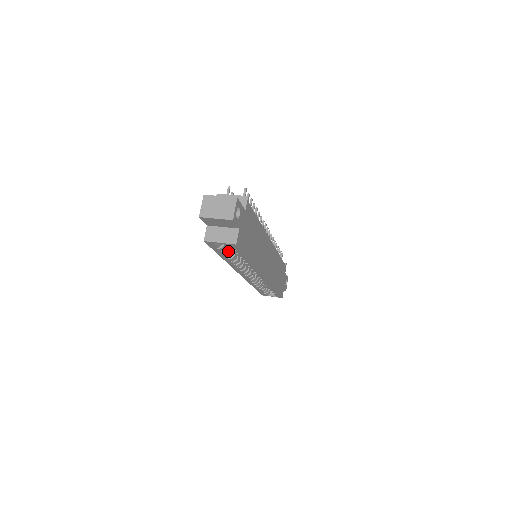
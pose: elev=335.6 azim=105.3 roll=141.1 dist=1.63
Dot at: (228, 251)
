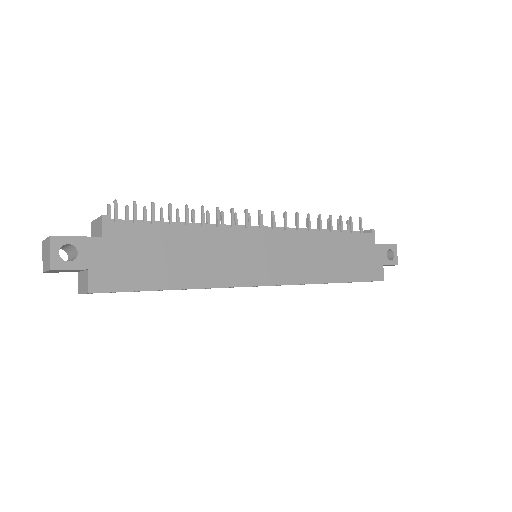
Dot at: occluded
